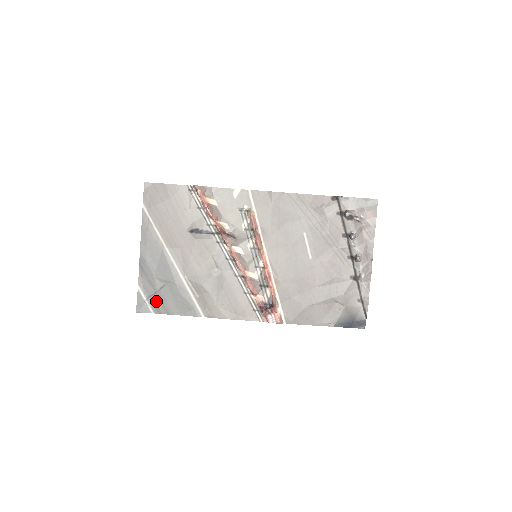
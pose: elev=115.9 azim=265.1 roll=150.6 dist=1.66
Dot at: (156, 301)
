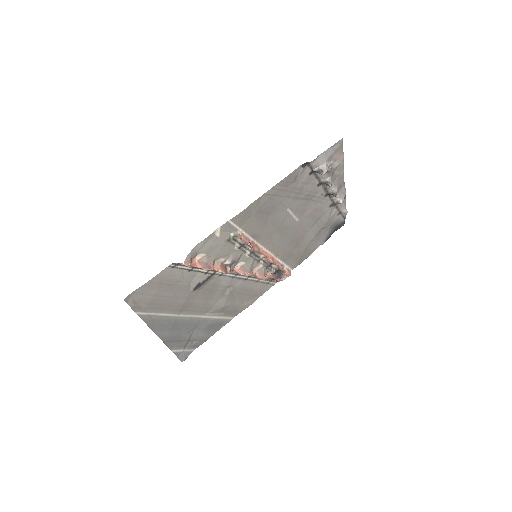
Dot at: (192, 344)
